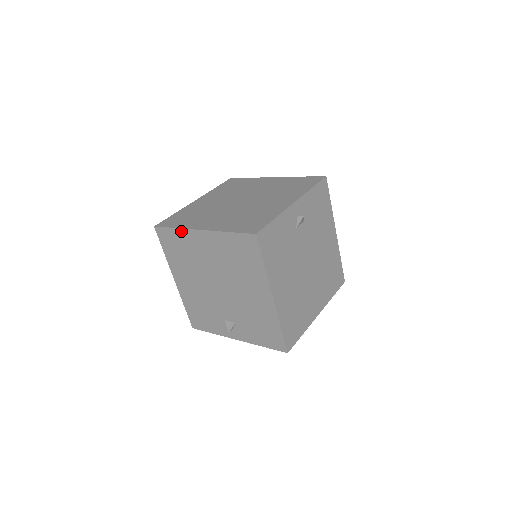
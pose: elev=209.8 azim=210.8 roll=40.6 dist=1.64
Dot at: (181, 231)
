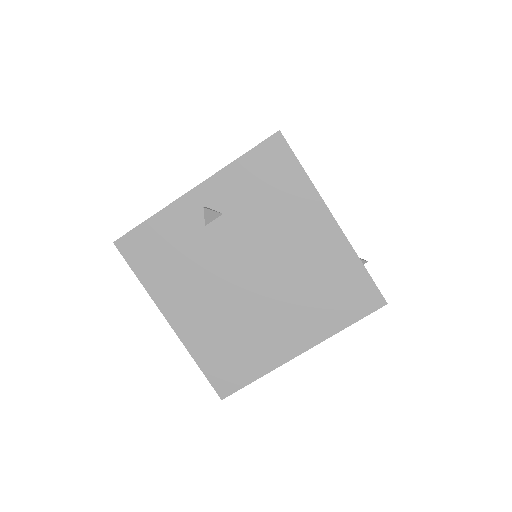
Dot at: occluded
